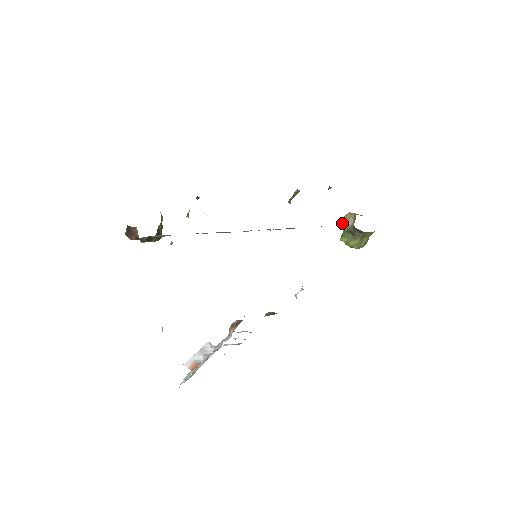
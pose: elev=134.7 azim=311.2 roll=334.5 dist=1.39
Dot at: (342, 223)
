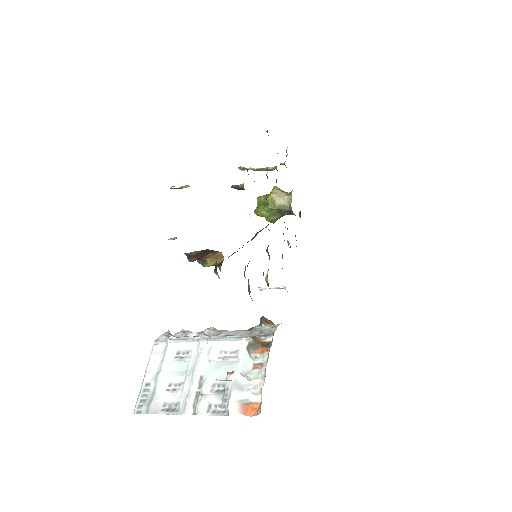
Dot at: (271, 198)
